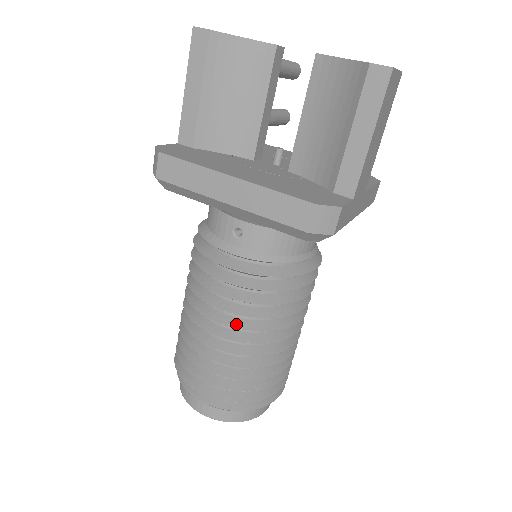
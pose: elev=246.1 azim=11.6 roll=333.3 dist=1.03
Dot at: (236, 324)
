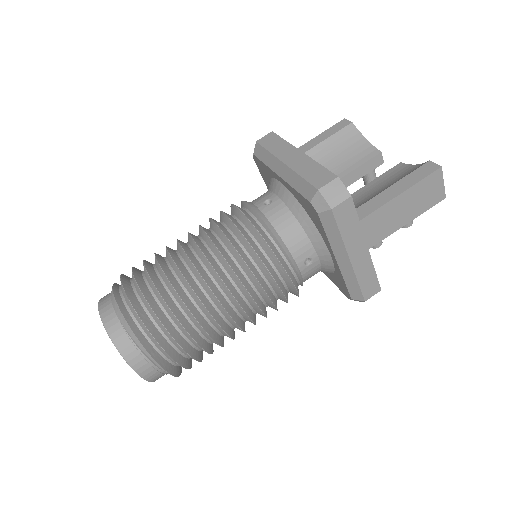
Dot at: (205, 251)
